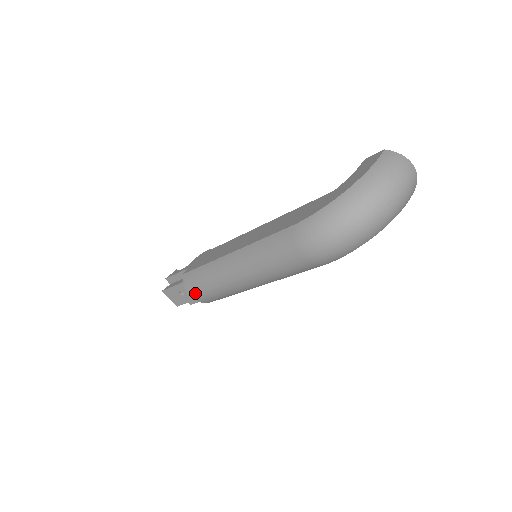
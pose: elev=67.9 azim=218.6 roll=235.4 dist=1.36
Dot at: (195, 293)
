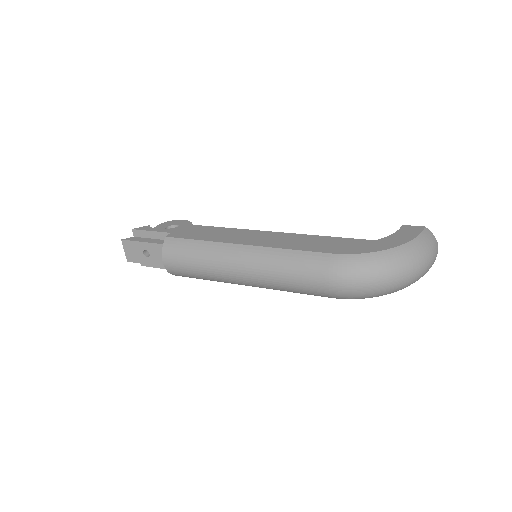
Dot at: (172, 262)
